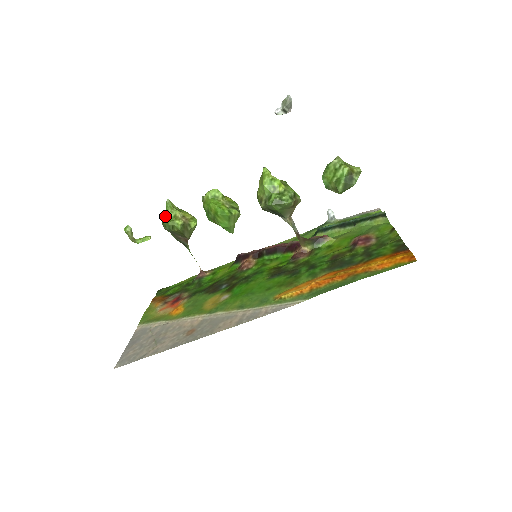
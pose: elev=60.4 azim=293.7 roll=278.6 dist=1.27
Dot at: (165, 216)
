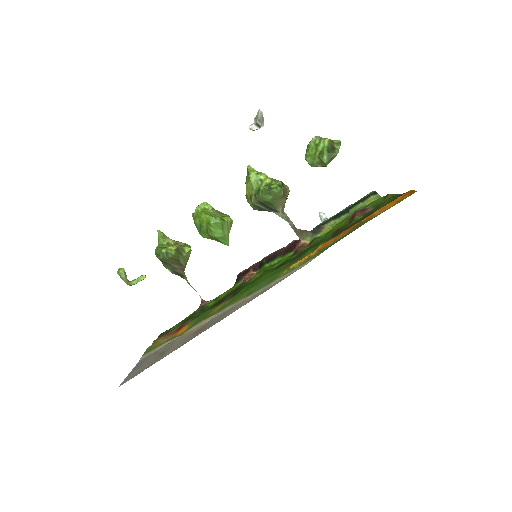
Dot at: (158, 246)
